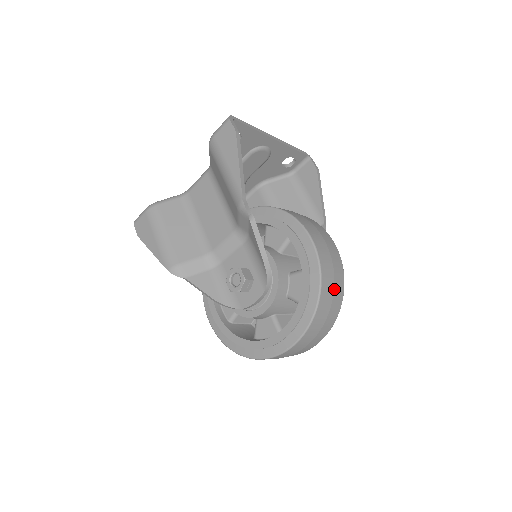
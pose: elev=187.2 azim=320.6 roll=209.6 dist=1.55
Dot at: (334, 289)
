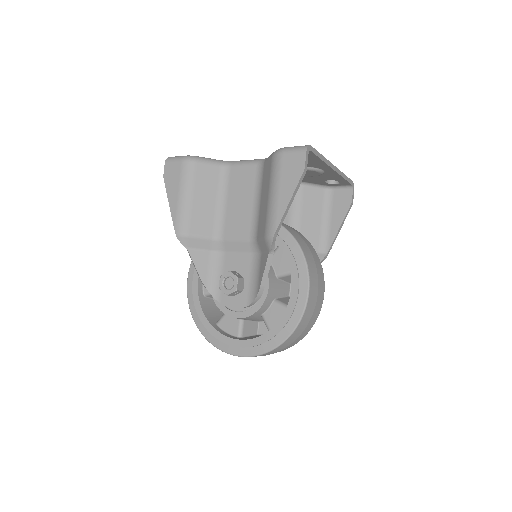
Dot at: (301, 334)
